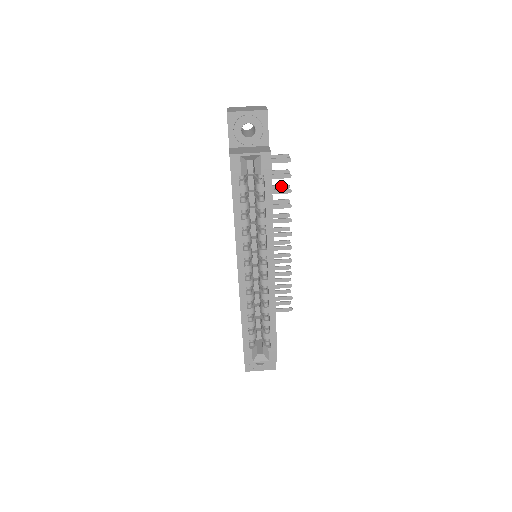
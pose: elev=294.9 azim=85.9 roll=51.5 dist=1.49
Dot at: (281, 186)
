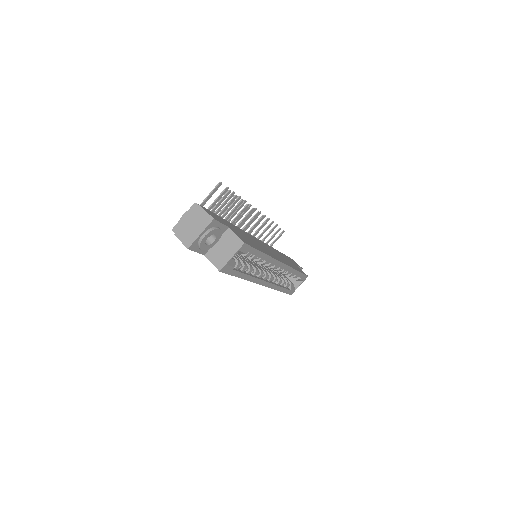
Dot at: (229, 198)
